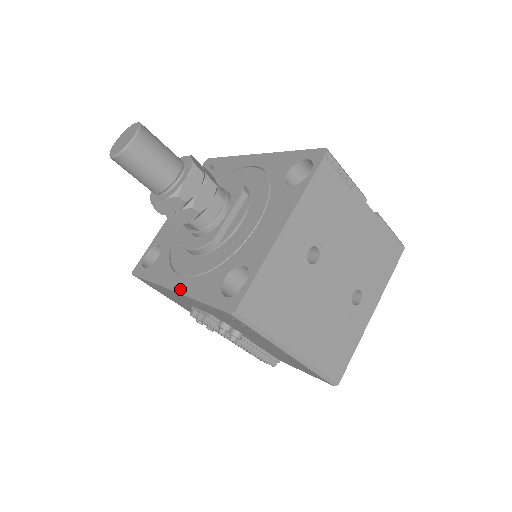
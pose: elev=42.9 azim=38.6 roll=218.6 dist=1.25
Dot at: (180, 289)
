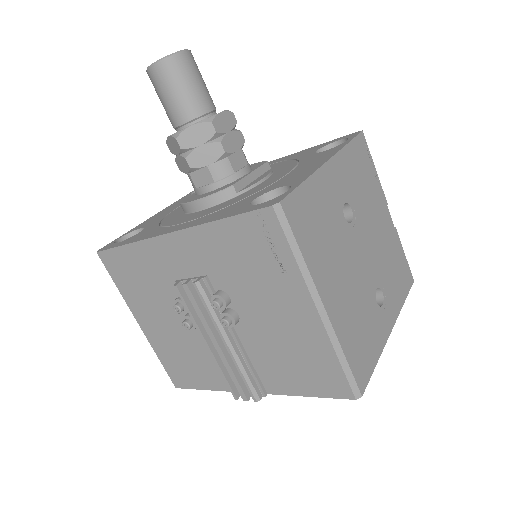
Dot at: (182, 227)
